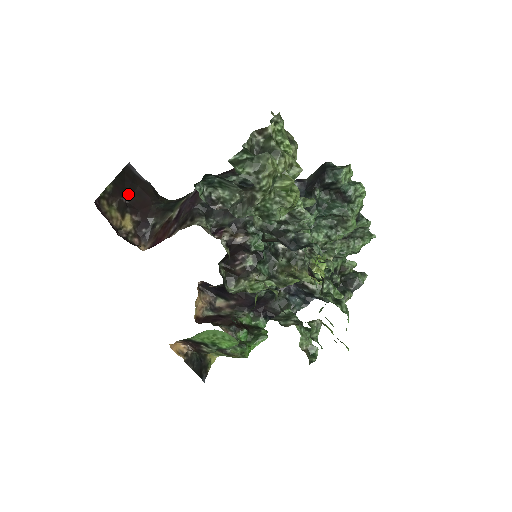
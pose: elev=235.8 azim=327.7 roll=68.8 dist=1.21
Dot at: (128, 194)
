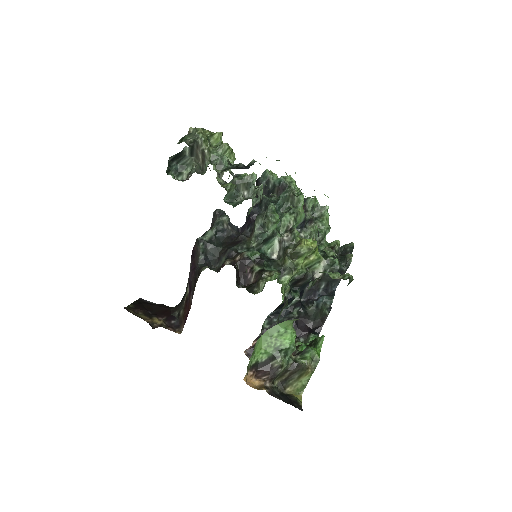
Dot at: (148, 309)
